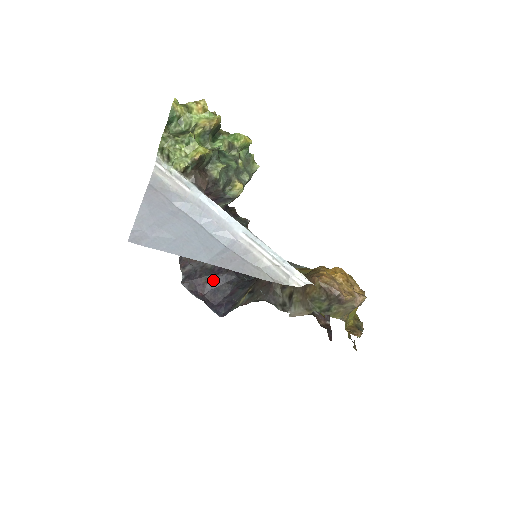
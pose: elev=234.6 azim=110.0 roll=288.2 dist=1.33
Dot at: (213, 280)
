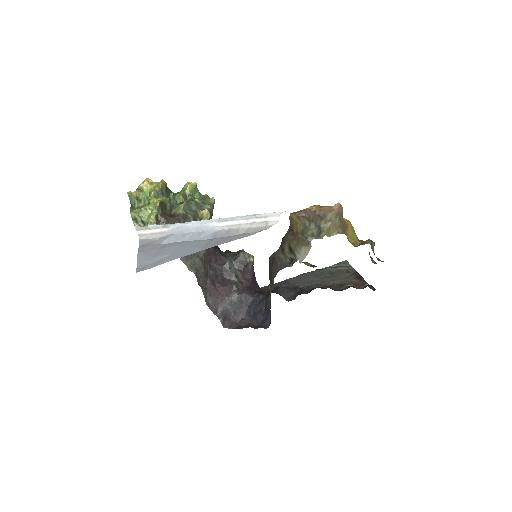
Dot at: (247, 310)
